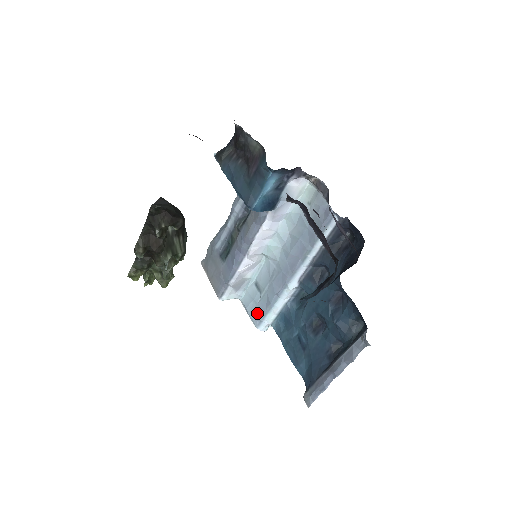
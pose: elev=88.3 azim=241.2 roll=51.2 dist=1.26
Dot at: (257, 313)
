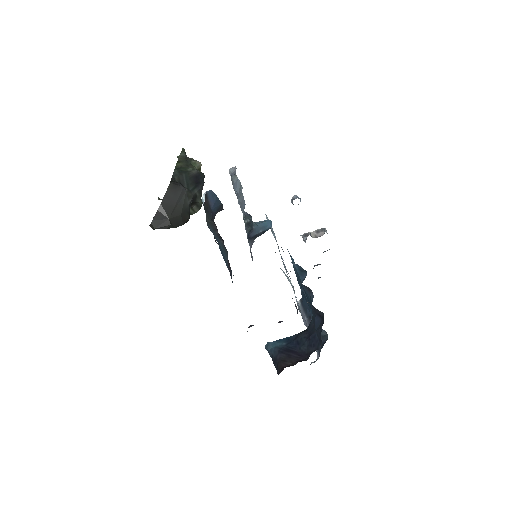
Dot at: occluded
